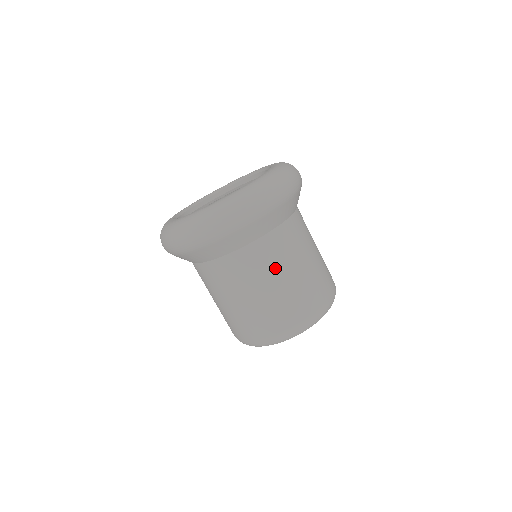
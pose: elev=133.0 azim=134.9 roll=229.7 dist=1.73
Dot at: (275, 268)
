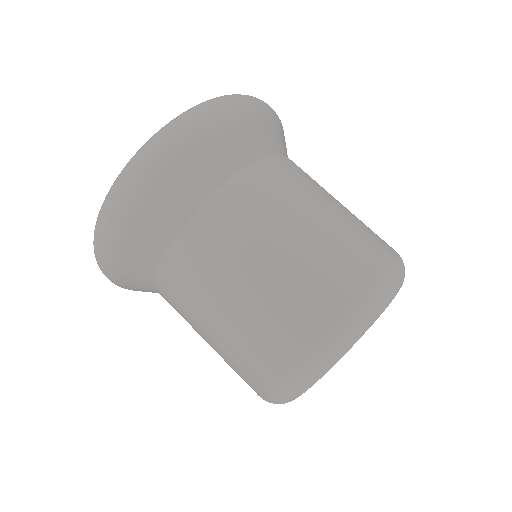
Dot at: (224, 268)
